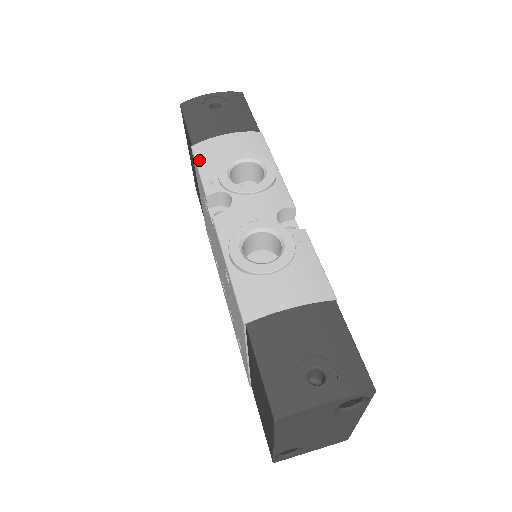
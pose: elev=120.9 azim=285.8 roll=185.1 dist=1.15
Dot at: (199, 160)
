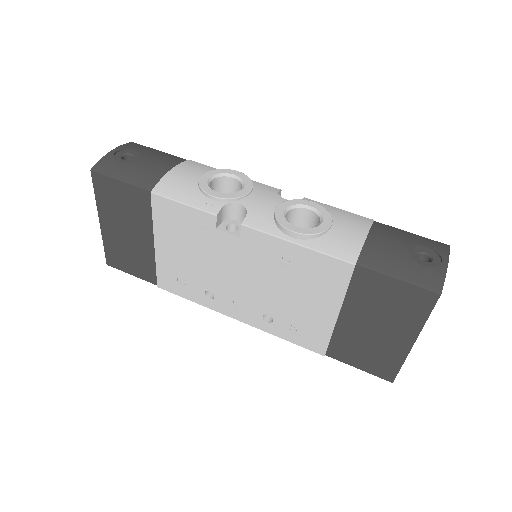
Dot at: (174, 196)
